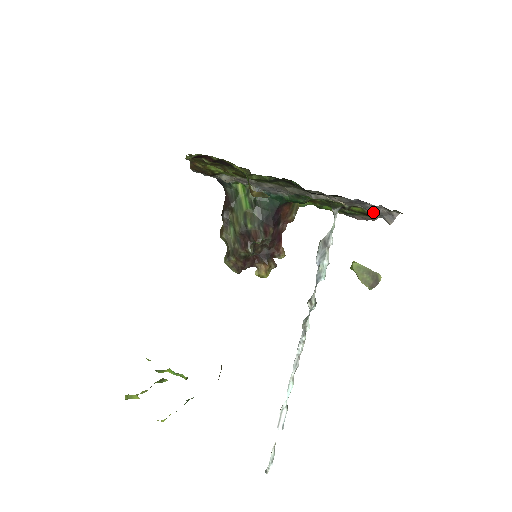
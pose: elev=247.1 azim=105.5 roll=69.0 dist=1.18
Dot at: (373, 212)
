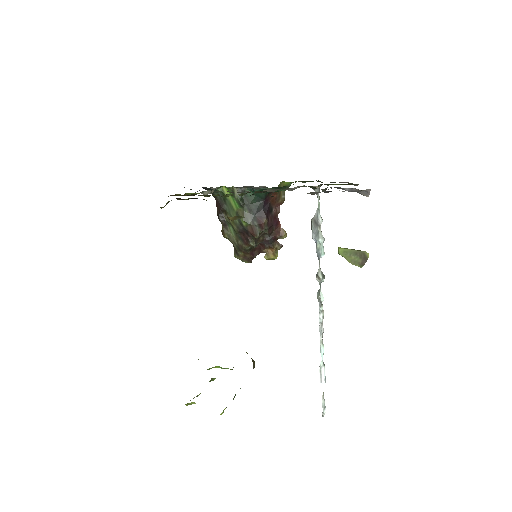
Dot at: (348, 191)
